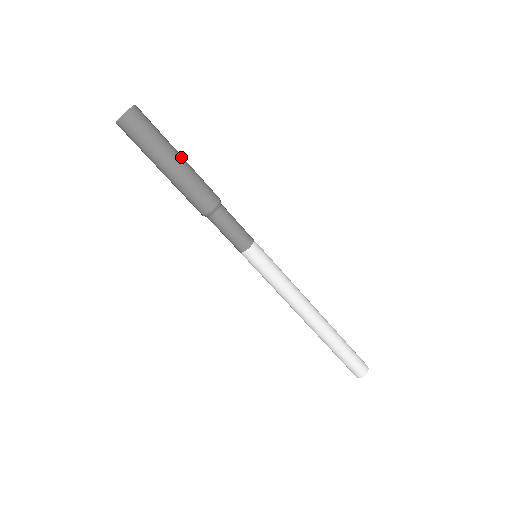
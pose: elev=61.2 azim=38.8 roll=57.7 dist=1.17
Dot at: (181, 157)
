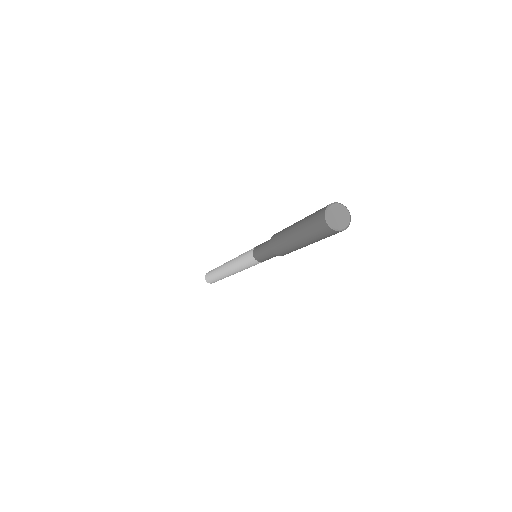
Dot at: occluded
